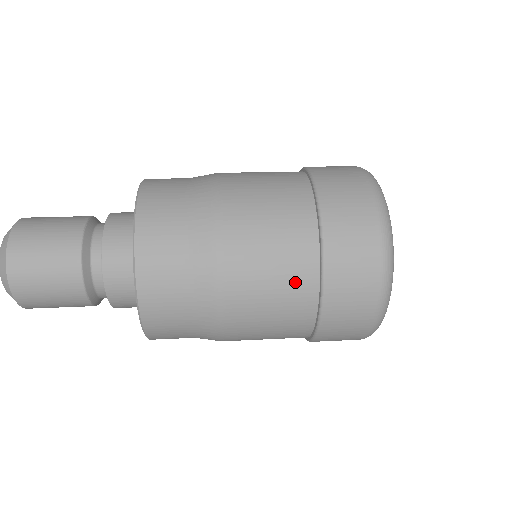
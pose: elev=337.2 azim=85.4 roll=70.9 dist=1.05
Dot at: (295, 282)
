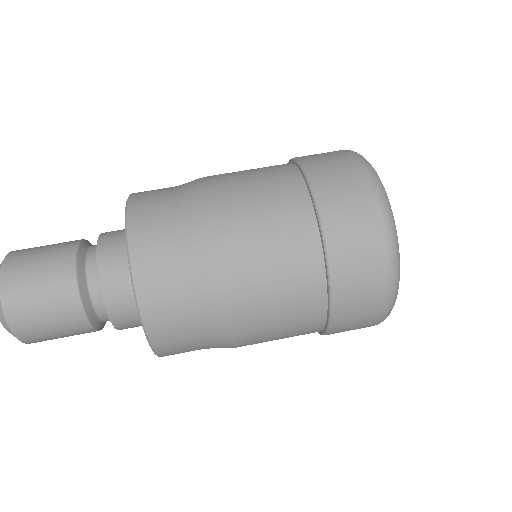
Dot at: (303, 319)
